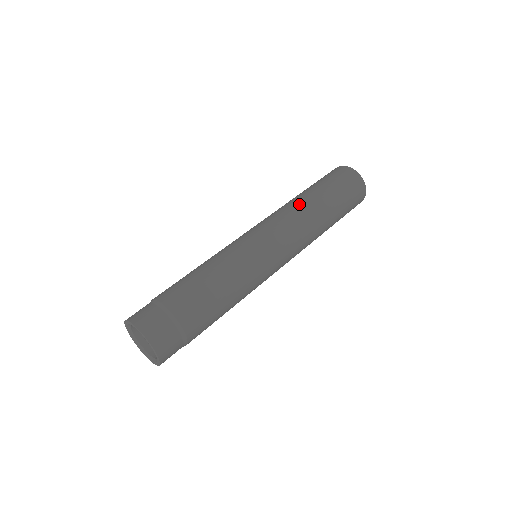
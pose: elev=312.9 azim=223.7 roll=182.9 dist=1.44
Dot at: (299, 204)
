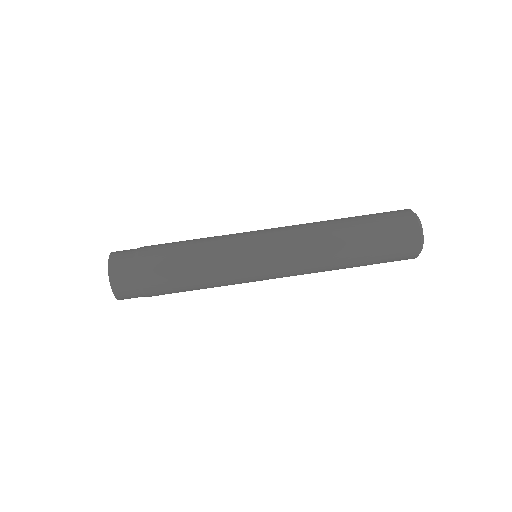
Dot at: (328, 263)
